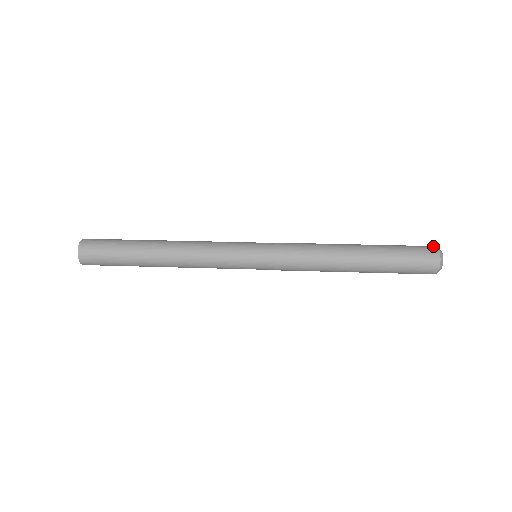
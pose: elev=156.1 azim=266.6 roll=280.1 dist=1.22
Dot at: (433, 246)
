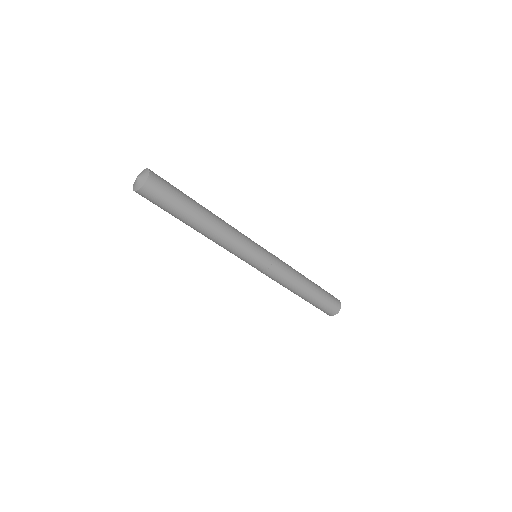
Dot at: occluded
